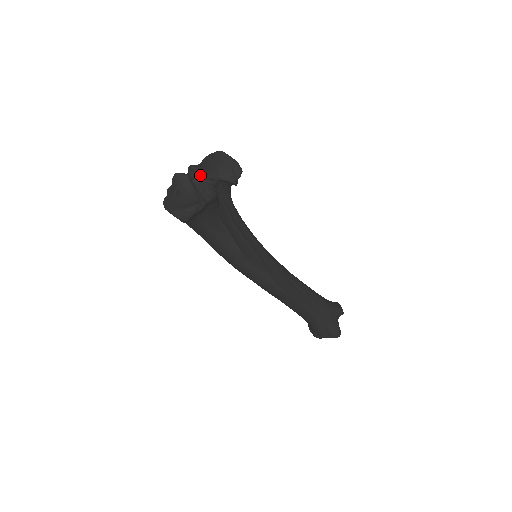
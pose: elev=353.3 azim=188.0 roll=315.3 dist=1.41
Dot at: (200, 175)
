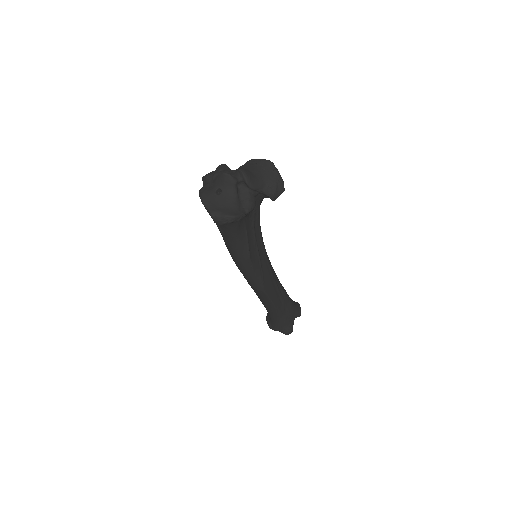
Dot at: (247, 184)
